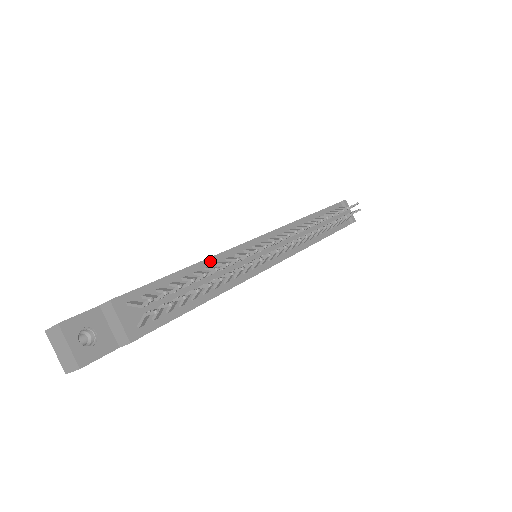
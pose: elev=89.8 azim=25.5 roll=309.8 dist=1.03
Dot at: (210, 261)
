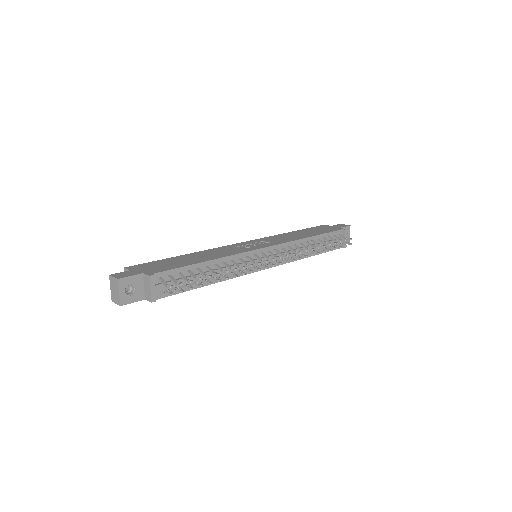
Dot at: (220, 260)
